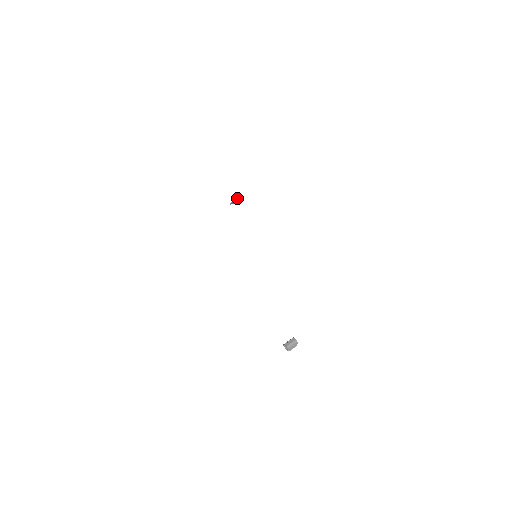
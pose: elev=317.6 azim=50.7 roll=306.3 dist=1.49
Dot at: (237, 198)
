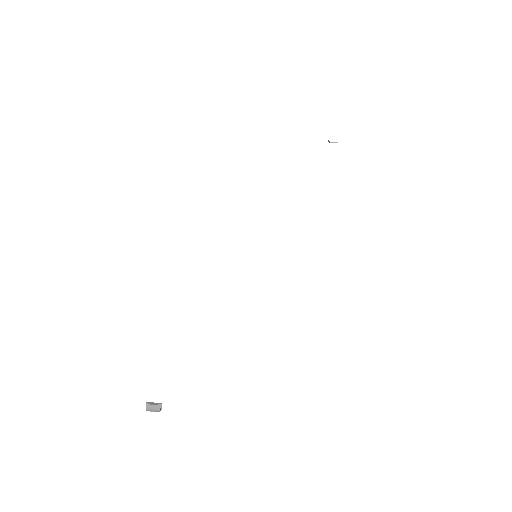
Dot at: (336, 142)
